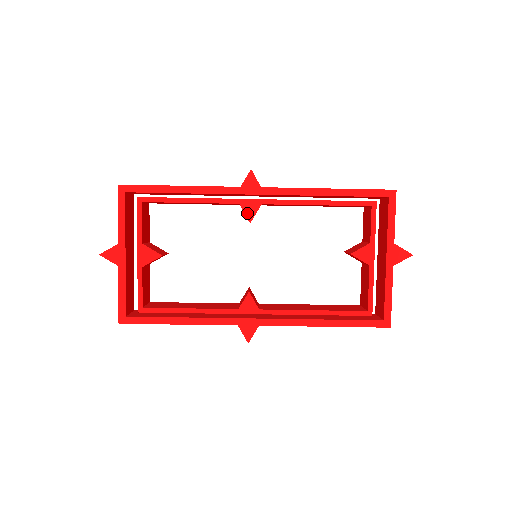
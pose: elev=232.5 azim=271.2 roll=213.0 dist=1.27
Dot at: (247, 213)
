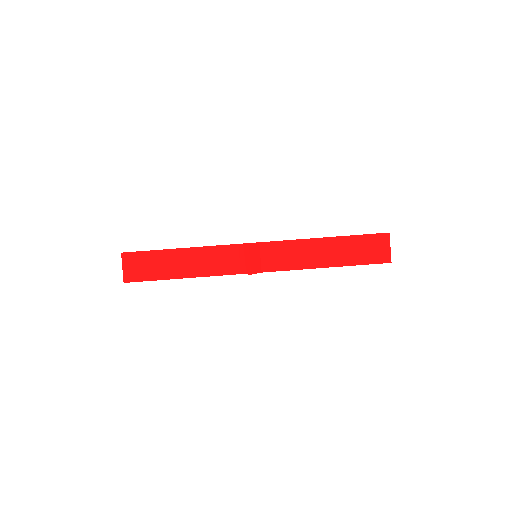
Dot at: occluded
